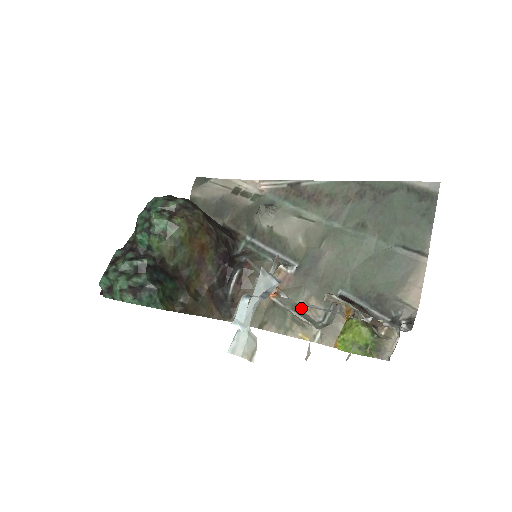
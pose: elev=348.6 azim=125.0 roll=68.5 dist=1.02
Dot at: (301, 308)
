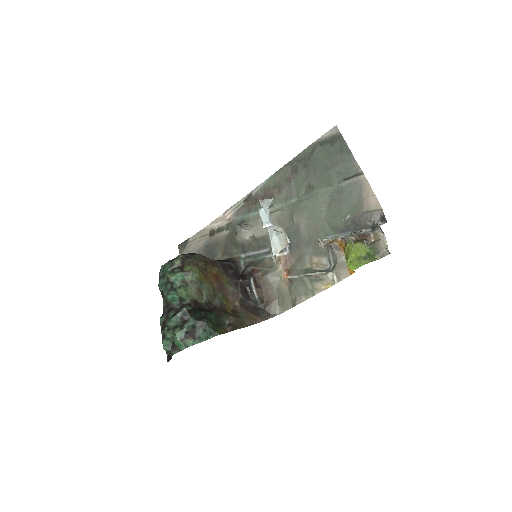
Dot at: (311, 269)
